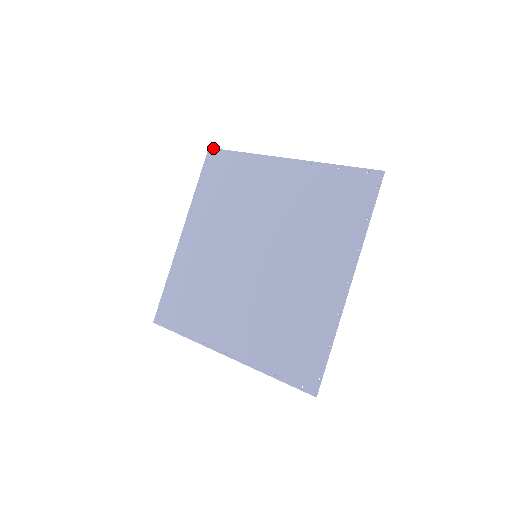
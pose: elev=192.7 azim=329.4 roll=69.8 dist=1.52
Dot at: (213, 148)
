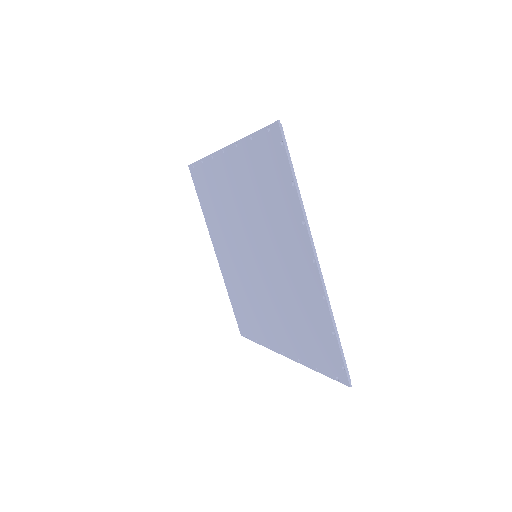
Dot at: (280, 130)
